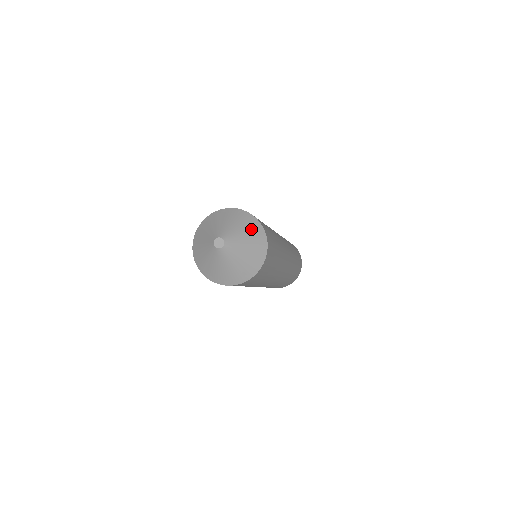
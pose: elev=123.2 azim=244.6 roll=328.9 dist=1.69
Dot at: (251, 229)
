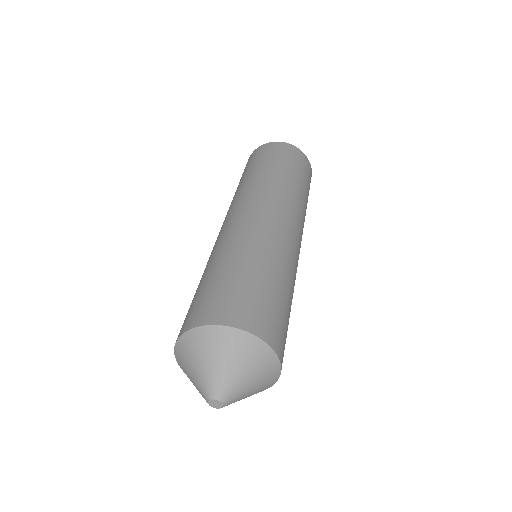
Dot at: (256, 362)
